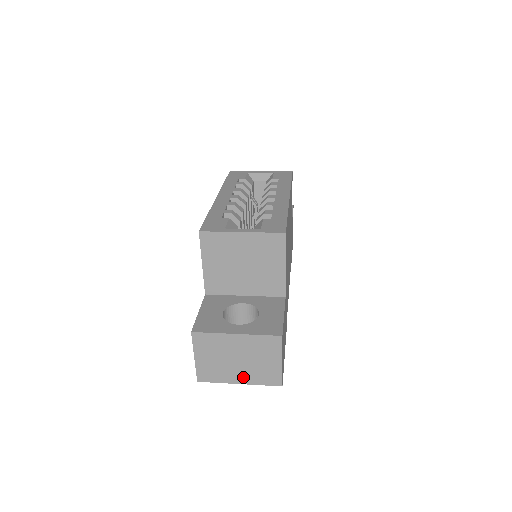
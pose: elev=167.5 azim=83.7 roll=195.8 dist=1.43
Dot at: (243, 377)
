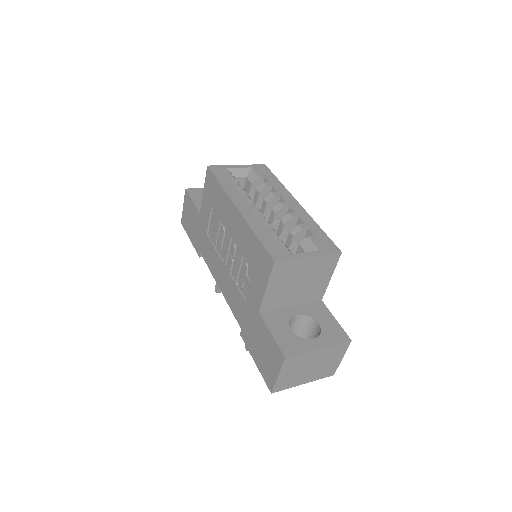
Dot at: (309, 378)
